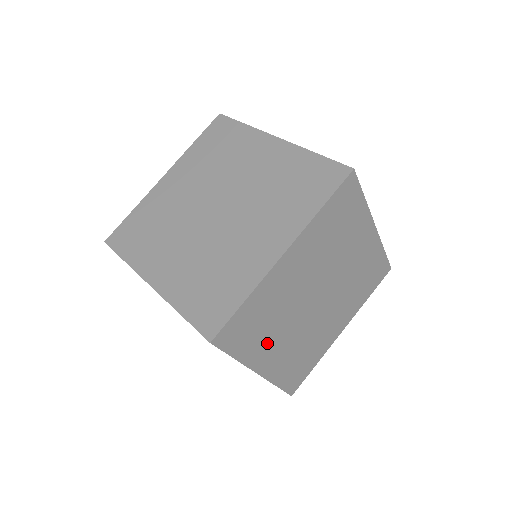
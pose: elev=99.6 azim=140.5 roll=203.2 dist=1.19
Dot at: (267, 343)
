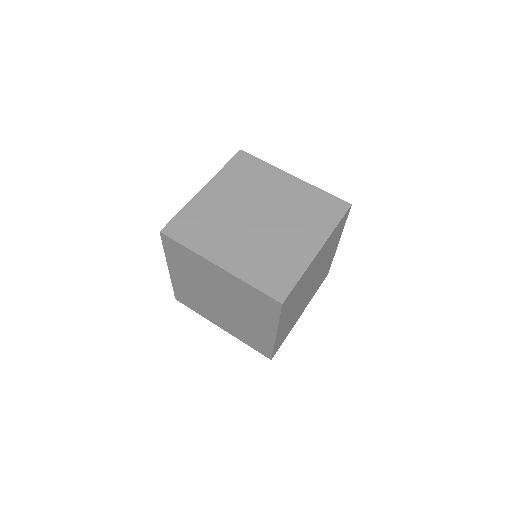
Dot at: (216, 243)
